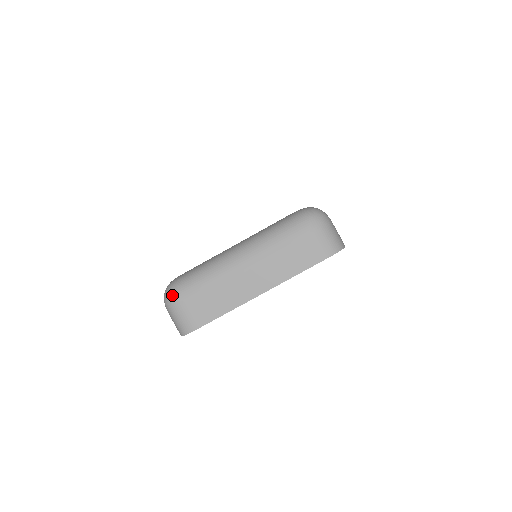
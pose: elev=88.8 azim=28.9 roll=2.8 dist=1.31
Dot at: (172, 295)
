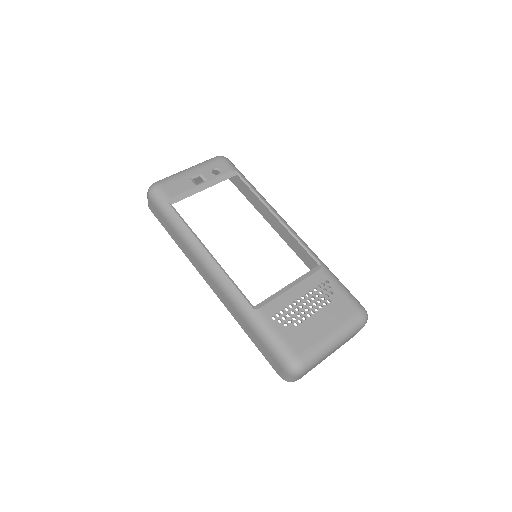
Dot at: (301, 372)
